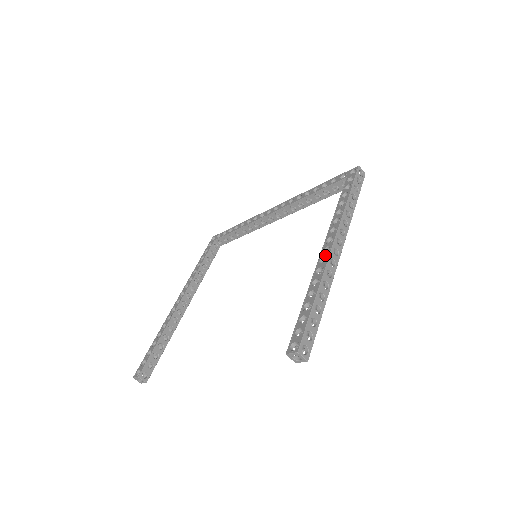
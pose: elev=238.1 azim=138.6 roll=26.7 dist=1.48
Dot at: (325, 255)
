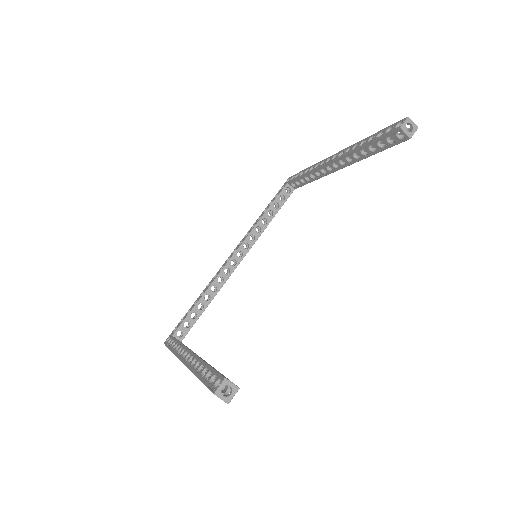
Dot at: (338, 154)
